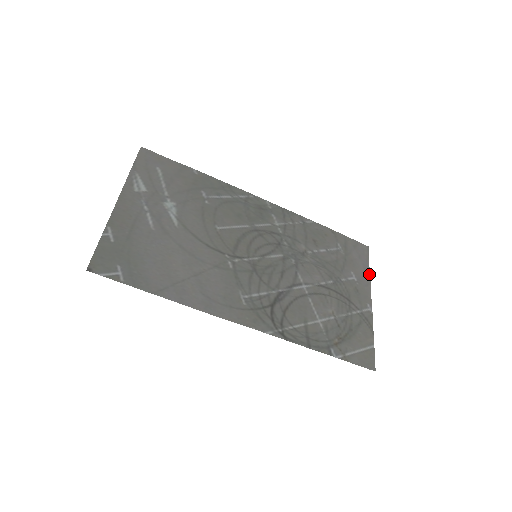
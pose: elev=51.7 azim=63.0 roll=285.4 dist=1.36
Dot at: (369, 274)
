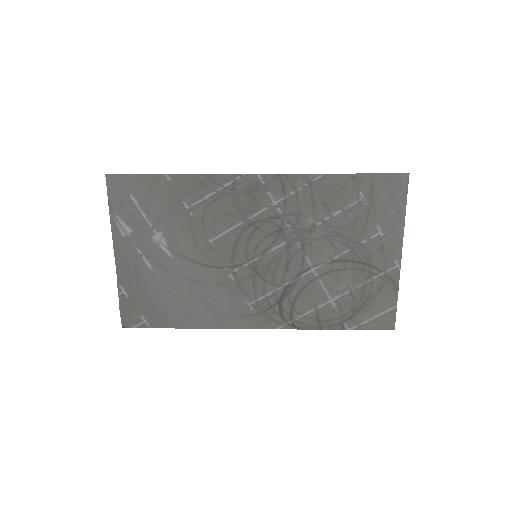
Dot at: (404, 218)
